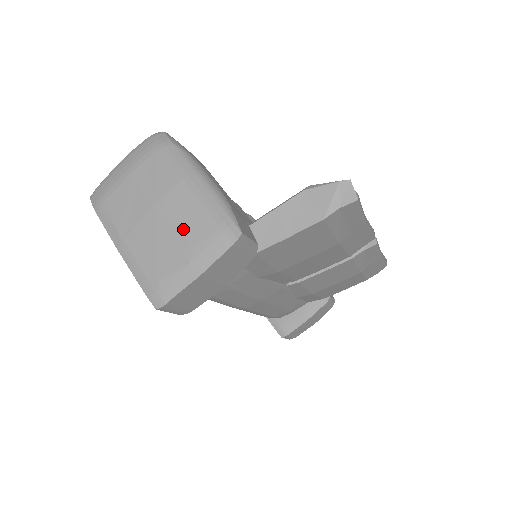
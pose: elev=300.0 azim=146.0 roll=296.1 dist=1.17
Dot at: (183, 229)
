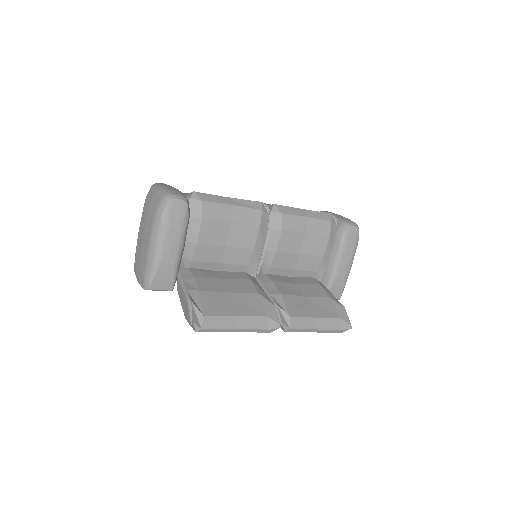
Dot at: (141, 260)
